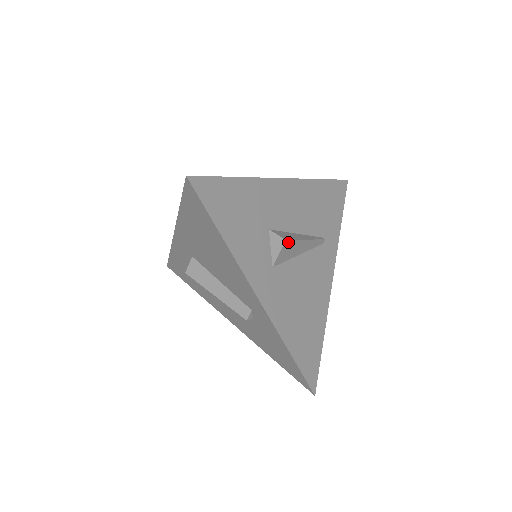
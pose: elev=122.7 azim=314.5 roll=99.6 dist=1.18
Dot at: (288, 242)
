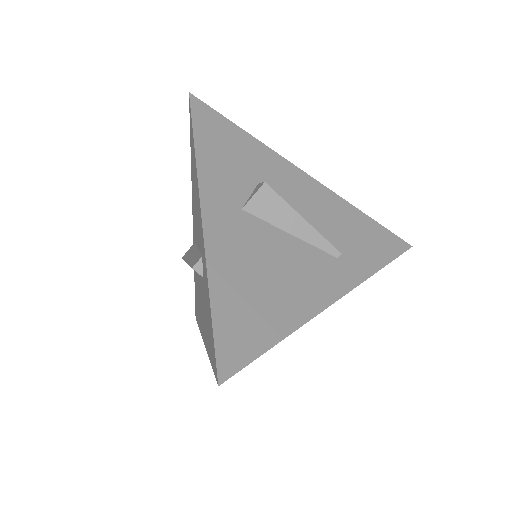
Dot at: (269, 190)
